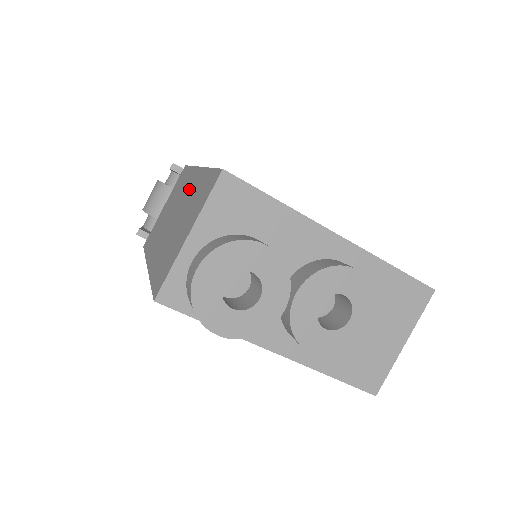
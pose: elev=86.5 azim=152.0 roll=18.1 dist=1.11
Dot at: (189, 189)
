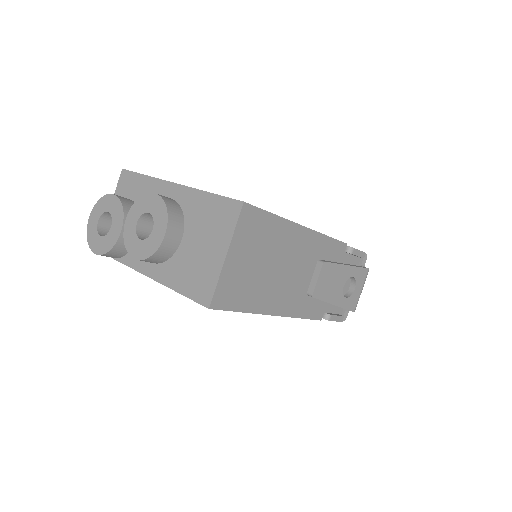
Dot at: occluded
